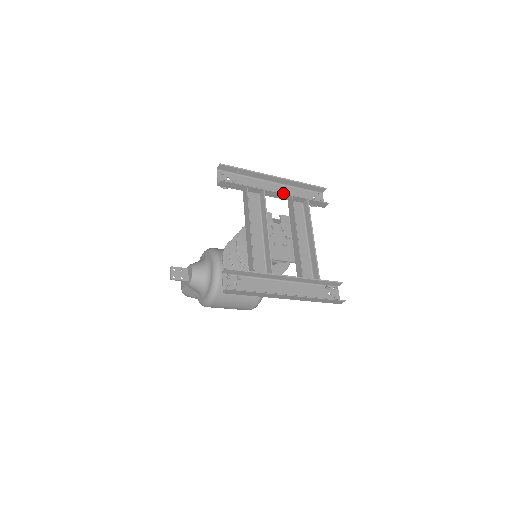
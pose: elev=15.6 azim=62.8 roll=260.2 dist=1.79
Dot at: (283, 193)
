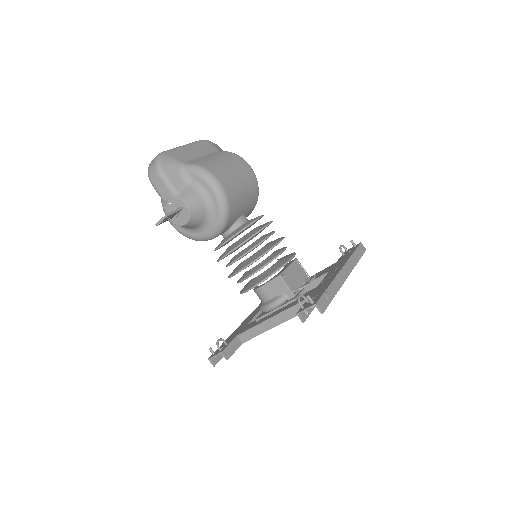
Dot at: occluded
